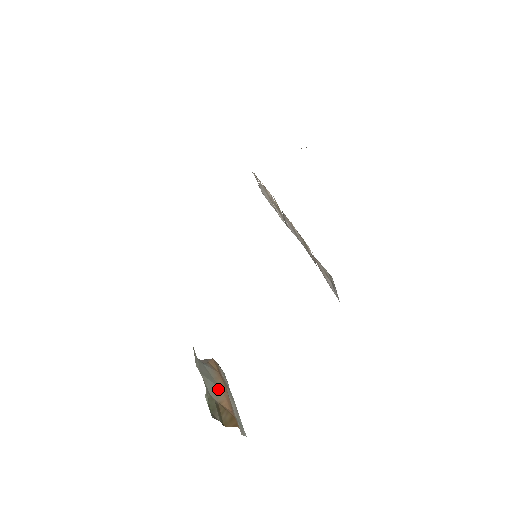
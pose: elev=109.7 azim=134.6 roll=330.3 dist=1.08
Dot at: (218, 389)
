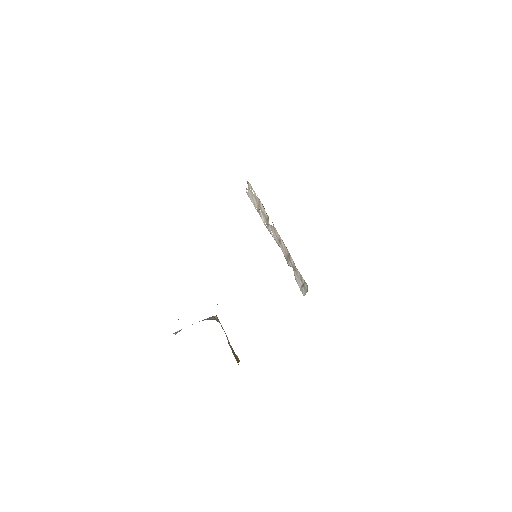
Dot at: (227, 339)
